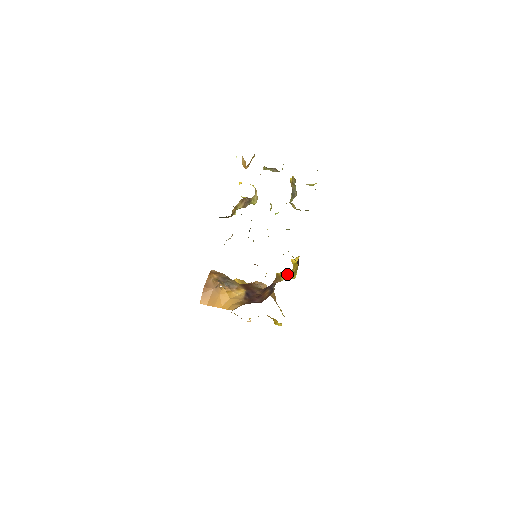
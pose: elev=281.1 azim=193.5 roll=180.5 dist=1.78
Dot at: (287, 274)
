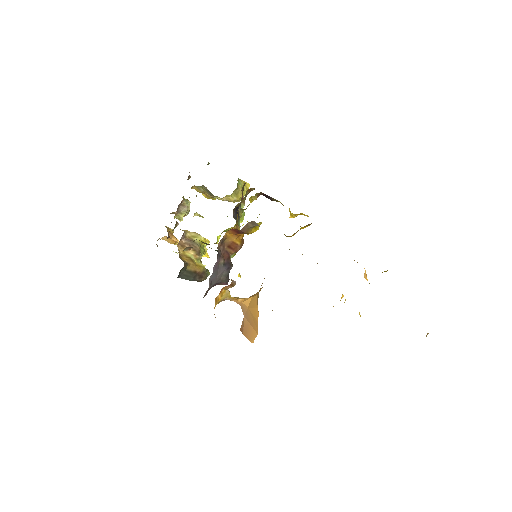
Dot at: occluded
